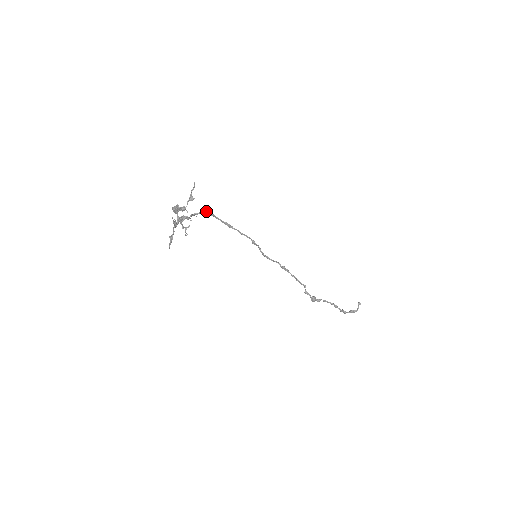
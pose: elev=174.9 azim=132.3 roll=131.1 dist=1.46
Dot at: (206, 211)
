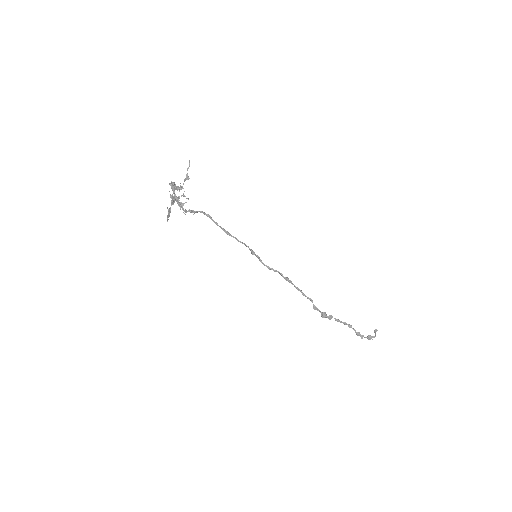
Dot at: occluded
